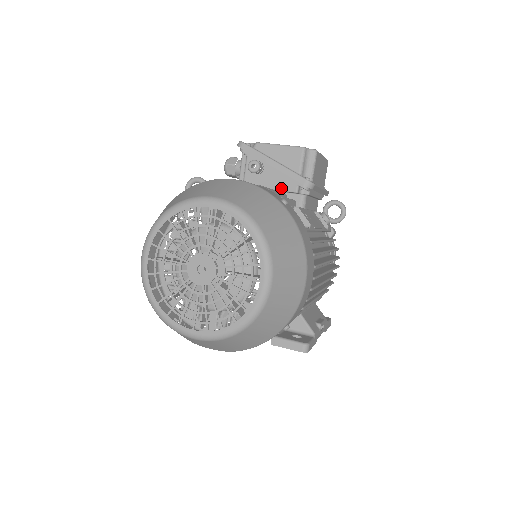
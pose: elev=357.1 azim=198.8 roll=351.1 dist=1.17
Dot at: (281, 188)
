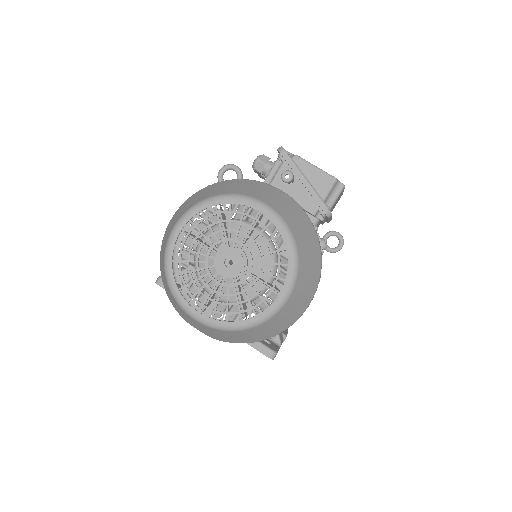
Dot at: (302, 205)
